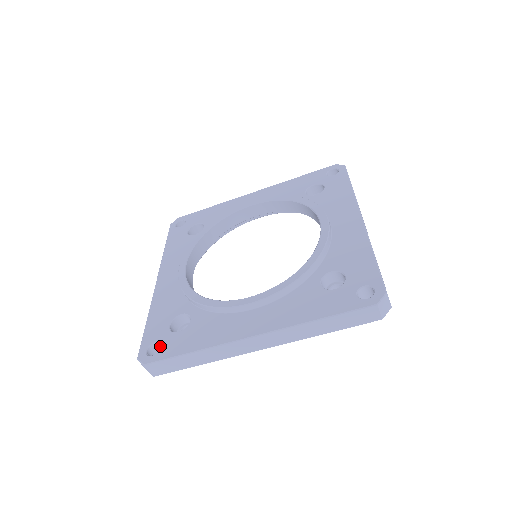
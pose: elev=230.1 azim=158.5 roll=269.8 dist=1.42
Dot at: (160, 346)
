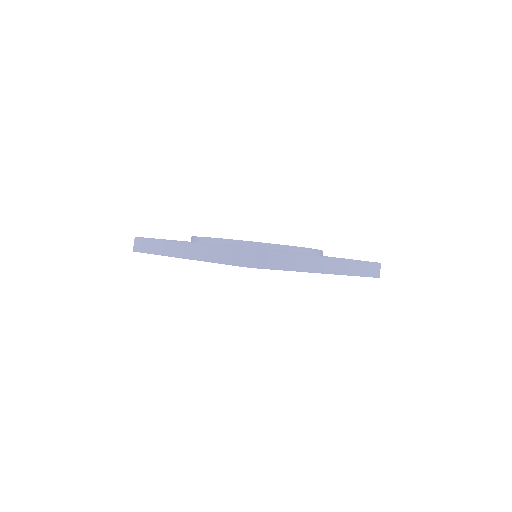
Dot at: occluded
